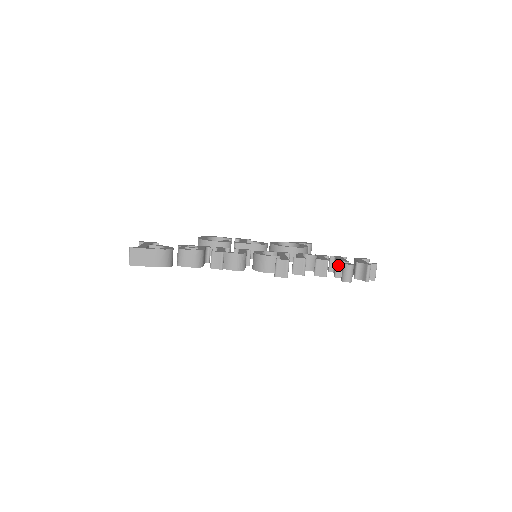
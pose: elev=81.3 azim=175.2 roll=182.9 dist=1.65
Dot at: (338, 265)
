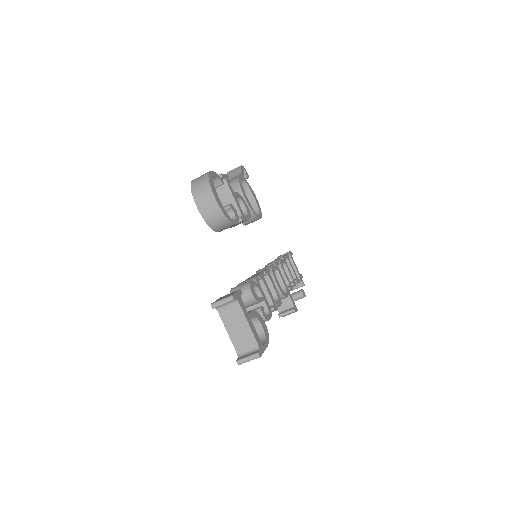
Dot at: occluded
